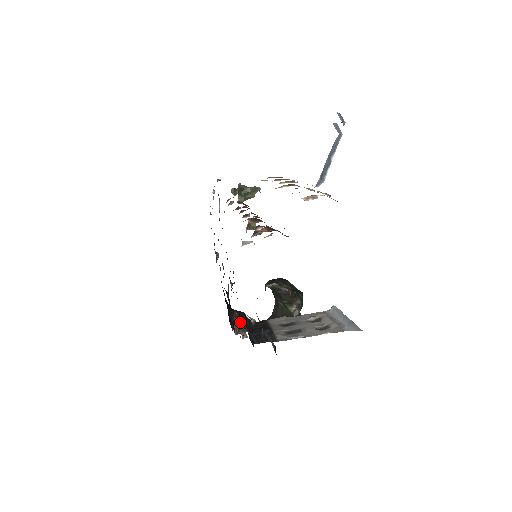
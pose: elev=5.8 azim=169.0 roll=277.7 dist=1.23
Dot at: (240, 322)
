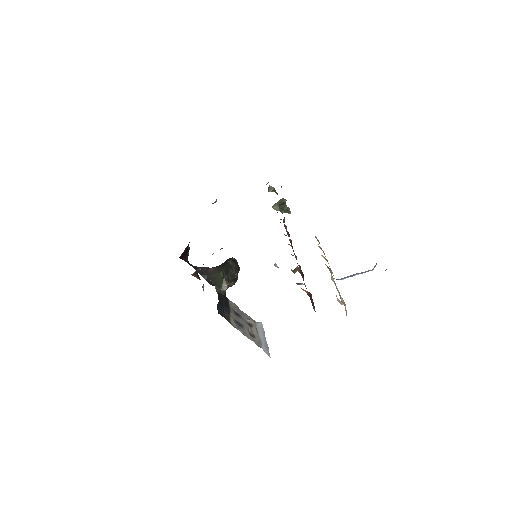
Dot at: (185, 255)
